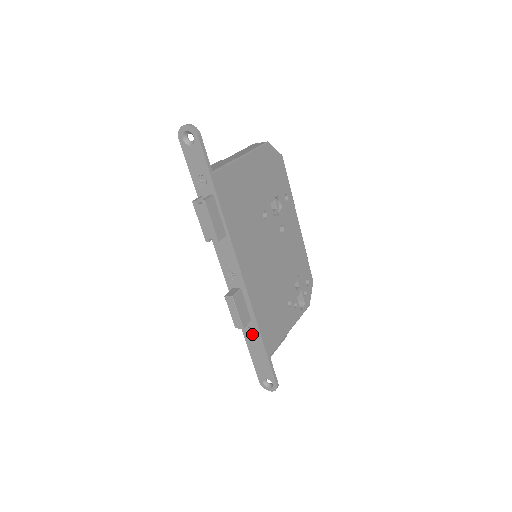
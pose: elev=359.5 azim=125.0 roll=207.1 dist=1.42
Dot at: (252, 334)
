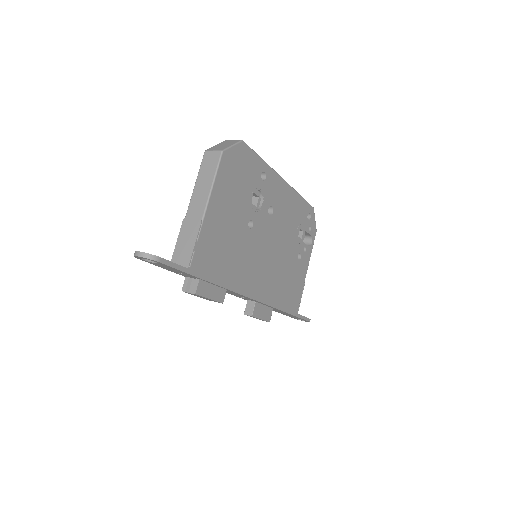
Dot at: occluded
